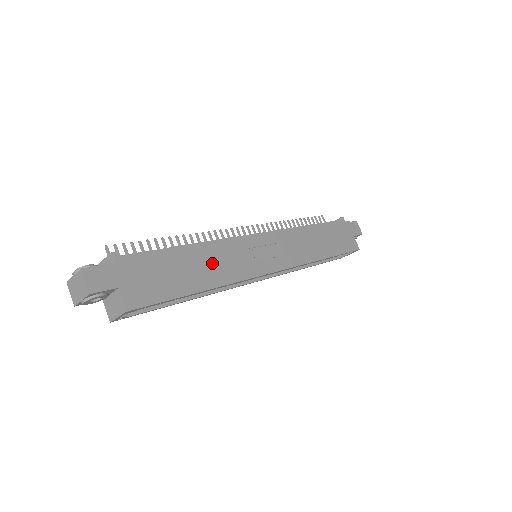
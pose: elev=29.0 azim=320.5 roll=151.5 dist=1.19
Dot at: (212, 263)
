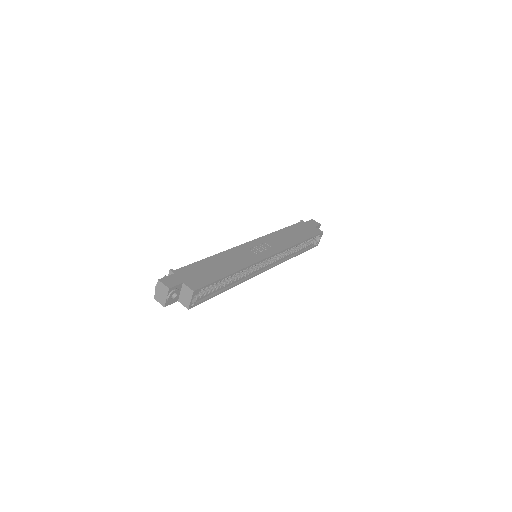
Dot at: (229, 261)
